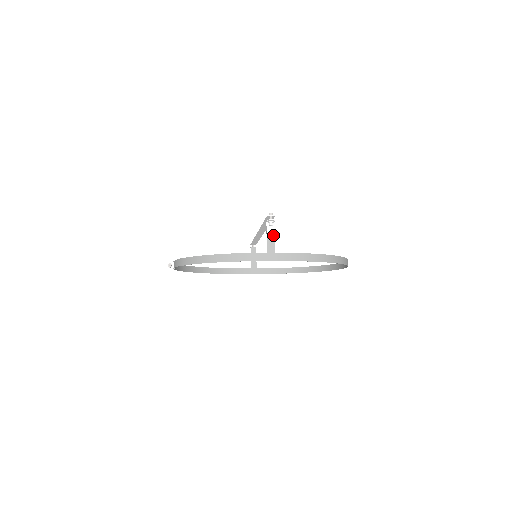
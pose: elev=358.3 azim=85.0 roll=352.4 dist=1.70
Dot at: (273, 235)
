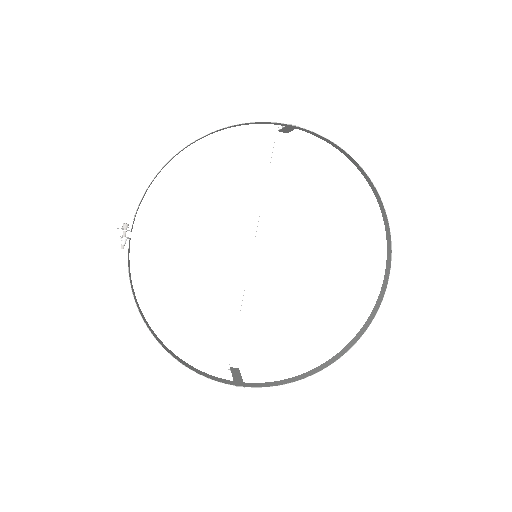
Dot at: (289, 130)
